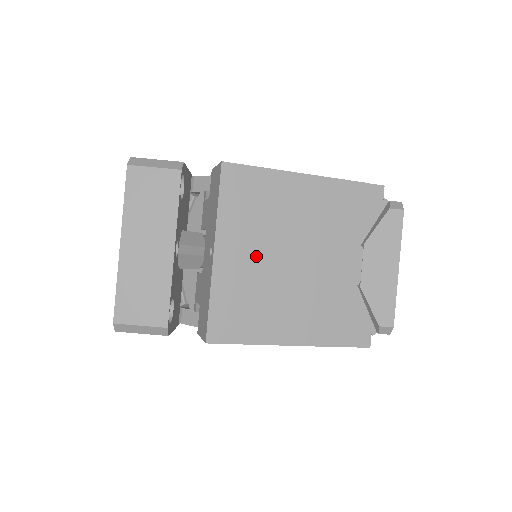
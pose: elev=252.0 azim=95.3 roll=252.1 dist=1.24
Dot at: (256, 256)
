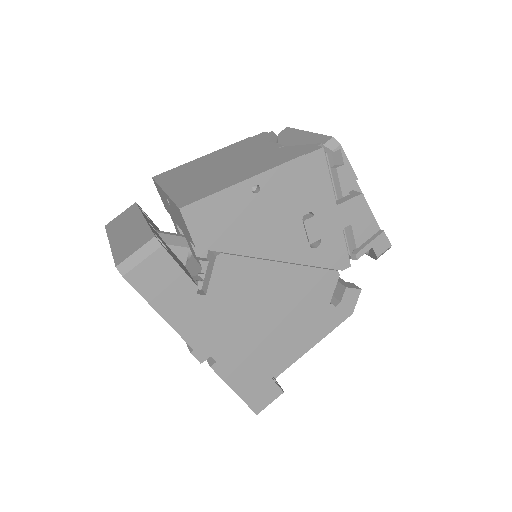
Dot at: (195, 178)
